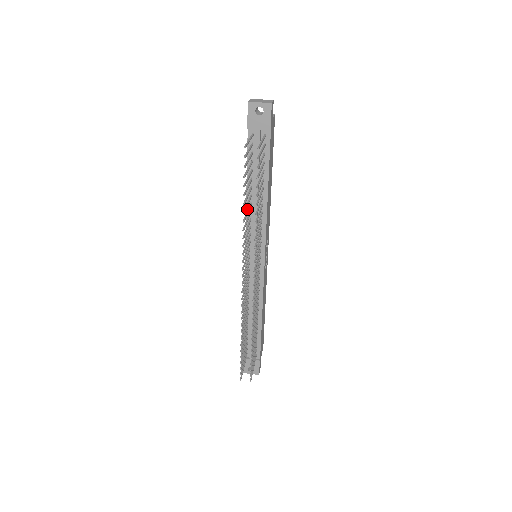
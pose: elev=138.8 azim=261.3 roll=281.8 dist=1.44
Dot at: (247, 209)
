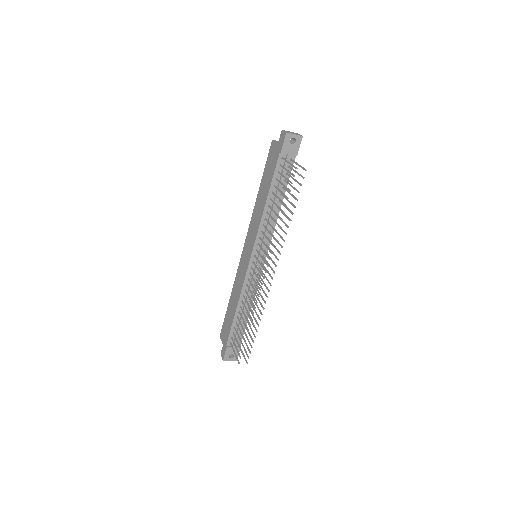
Dot at: (263, 217)
